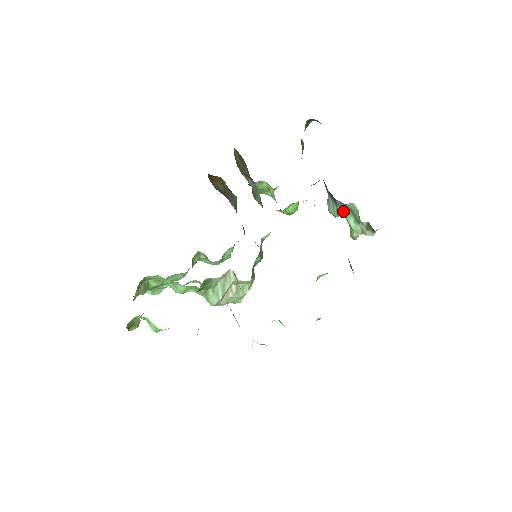
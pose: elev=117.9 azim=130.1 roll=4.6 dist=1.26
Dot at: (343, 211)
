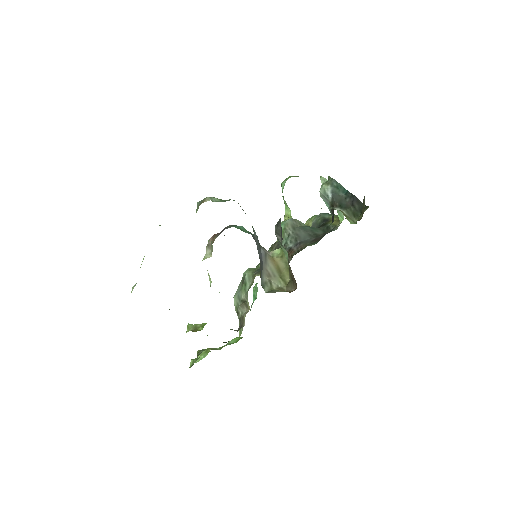
Dot at: occluded
